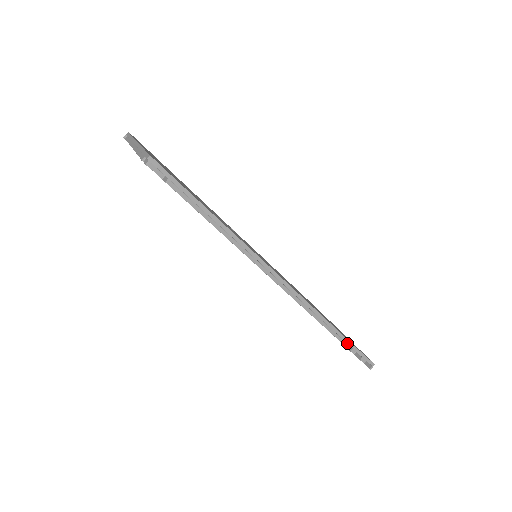
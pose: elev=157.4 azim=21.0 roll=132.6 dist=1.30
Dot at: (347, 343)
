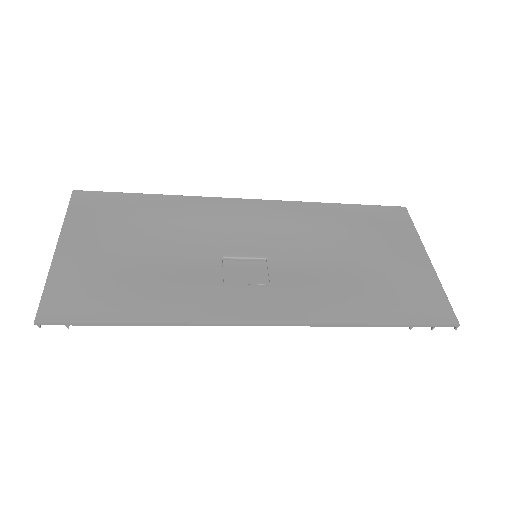
Dot at: (397, 326)
